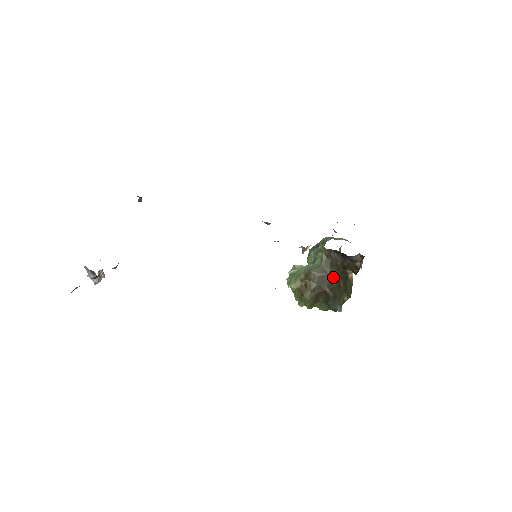
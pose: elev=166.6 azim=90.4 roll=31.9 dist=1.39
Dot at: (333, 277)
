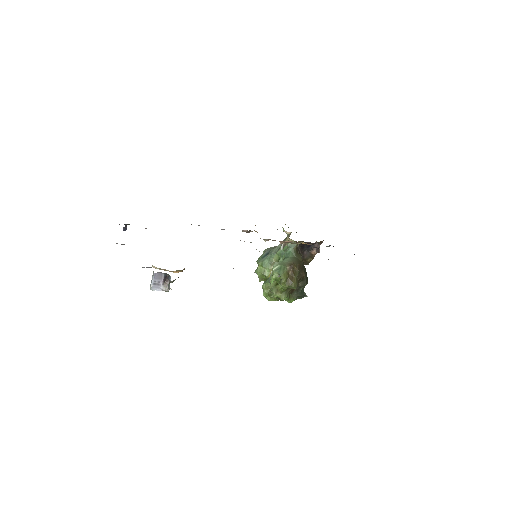
Dot at: occluded
